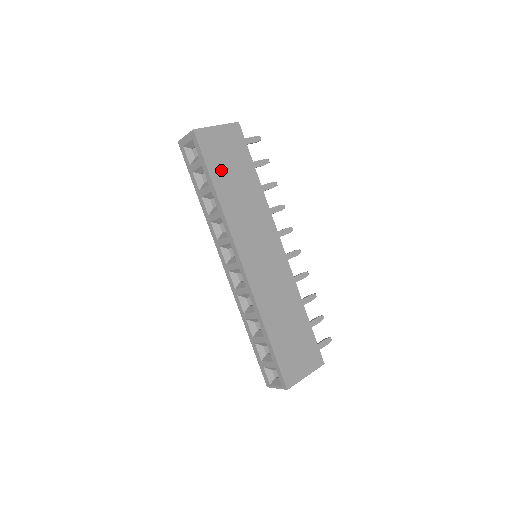
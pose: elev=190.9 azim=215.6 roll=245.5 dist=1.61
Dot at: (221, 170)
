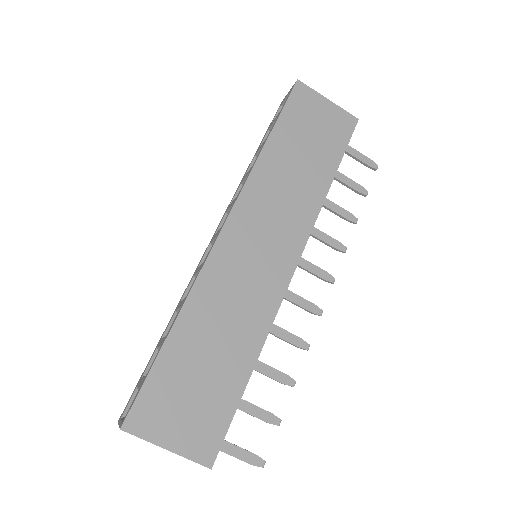
Dot at: (293, 133)
